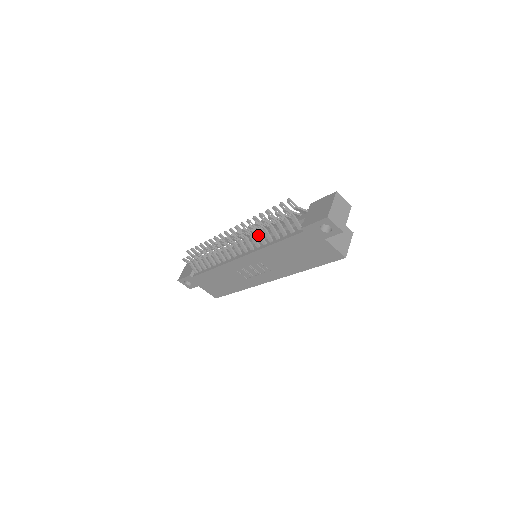
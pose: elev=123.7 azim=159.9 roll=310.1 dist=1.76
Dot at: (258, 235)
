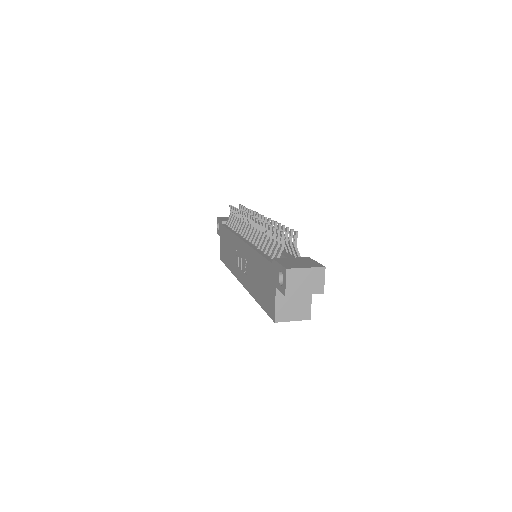
Dot at: (262, 236)
